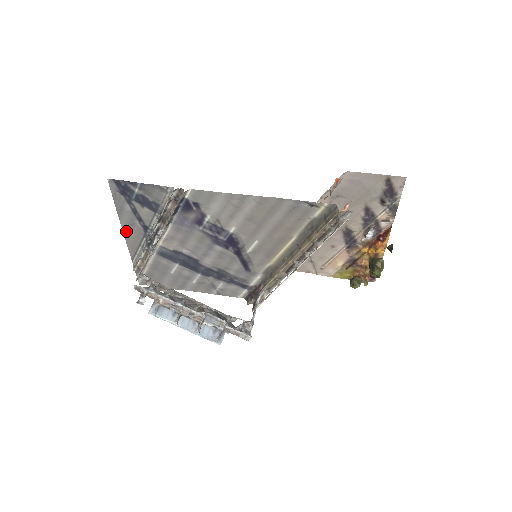
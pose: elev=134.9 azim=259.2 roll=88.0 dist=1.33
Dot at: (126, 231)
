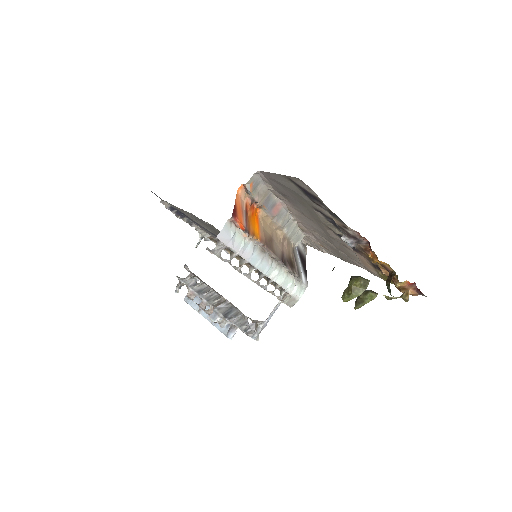
Dot at: occluded
